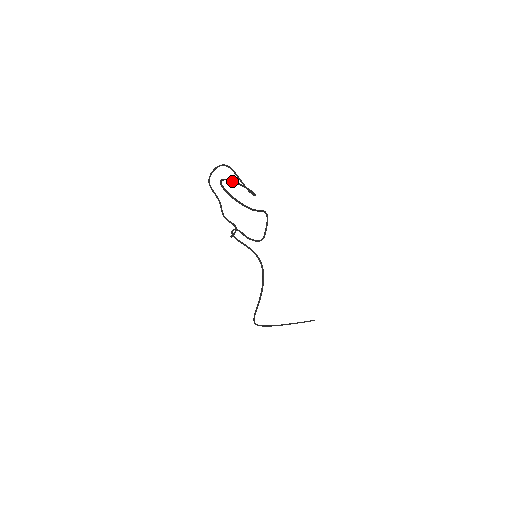
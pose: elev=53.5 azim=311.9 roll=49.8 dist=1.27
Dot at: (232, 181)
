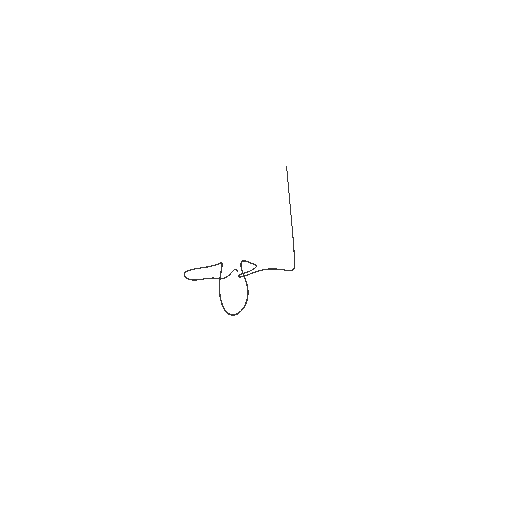
Dot at: (220, 295)
